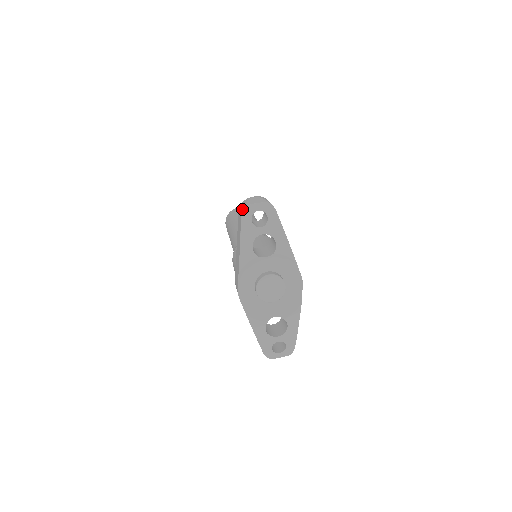
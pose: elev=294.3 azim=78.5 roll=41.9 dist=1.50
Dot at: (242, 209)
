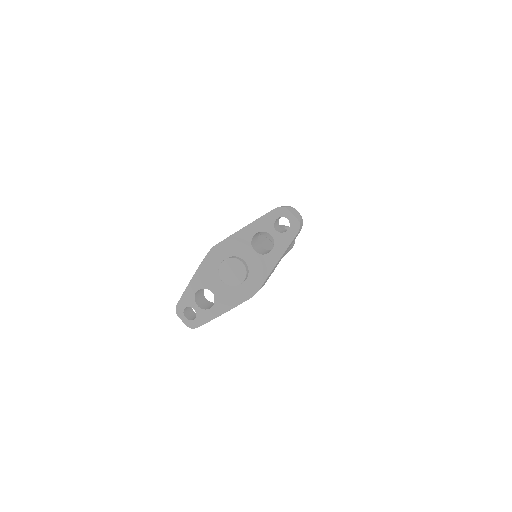
Dot at: occluded
